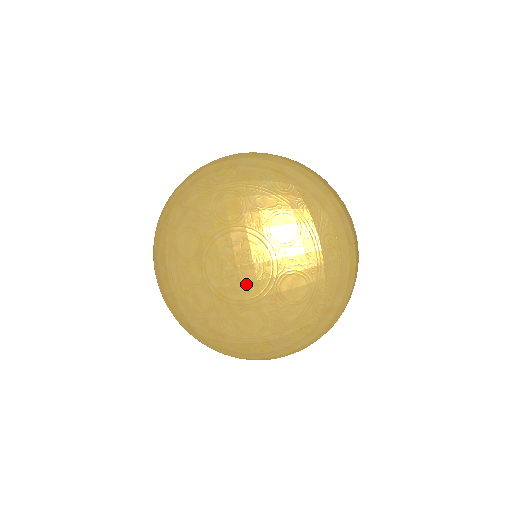
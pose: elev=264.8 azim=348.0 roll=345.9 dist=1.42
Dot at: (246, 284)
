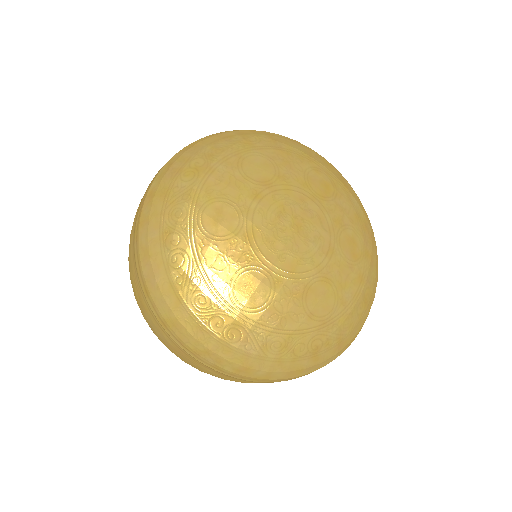
Dot at: (288, 251)
